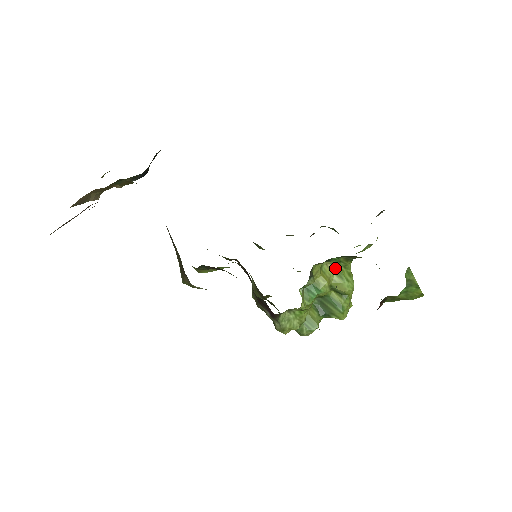
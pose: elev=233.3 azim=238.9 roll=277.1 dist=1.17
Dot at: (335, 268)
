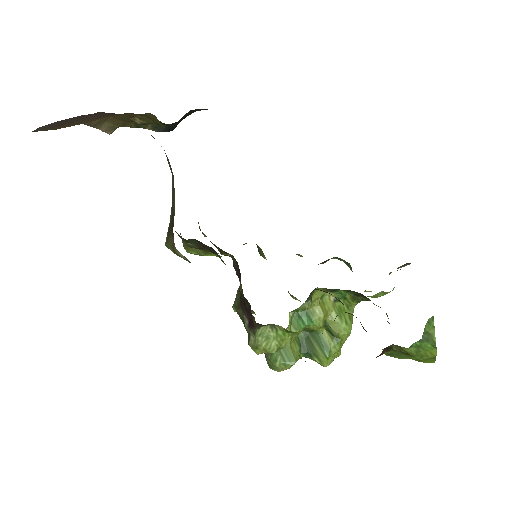
Dot at: (337, 304)
